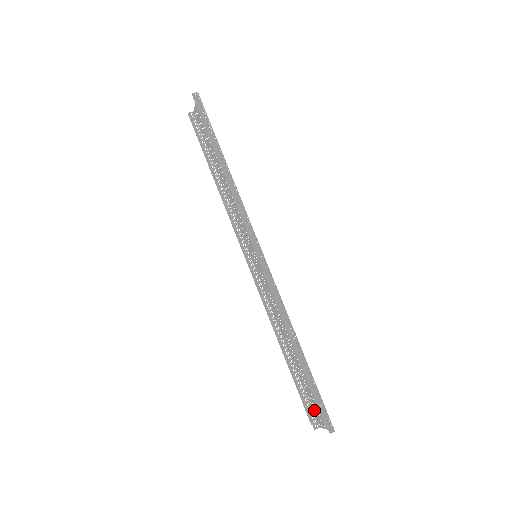
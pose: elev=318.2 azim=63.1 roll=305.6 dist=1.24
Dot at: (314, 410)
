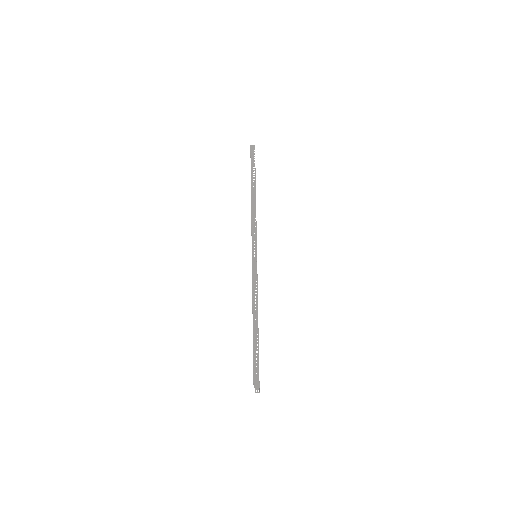
Dot at: occluded
